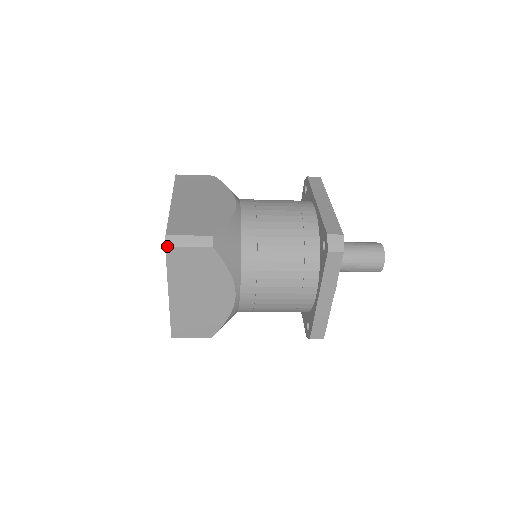
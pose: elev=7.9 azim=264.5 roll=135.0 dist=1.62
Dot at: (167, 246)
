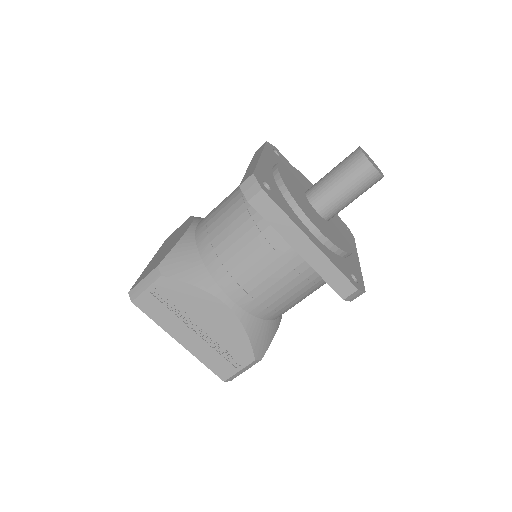
Dot at: occluded
